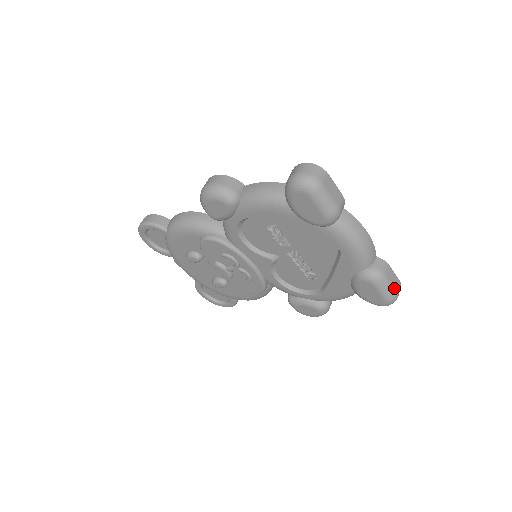
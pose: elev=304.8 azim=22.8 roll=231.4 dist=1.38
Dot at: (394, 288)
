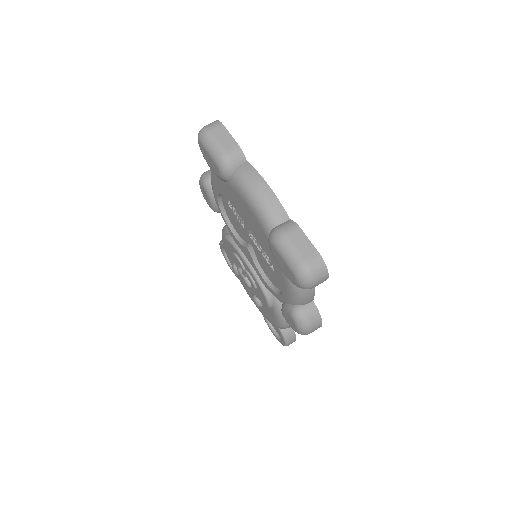
Dot at: (300, 255)
